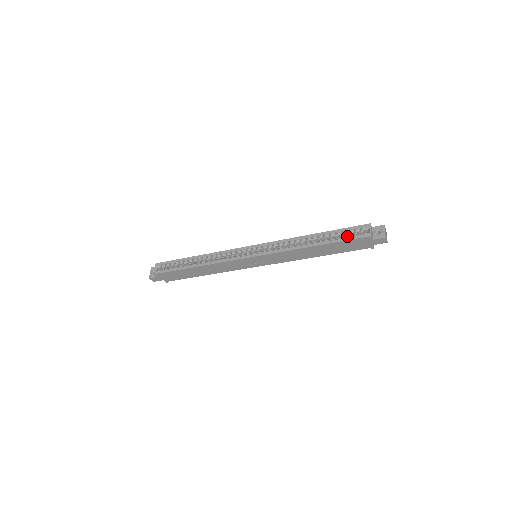
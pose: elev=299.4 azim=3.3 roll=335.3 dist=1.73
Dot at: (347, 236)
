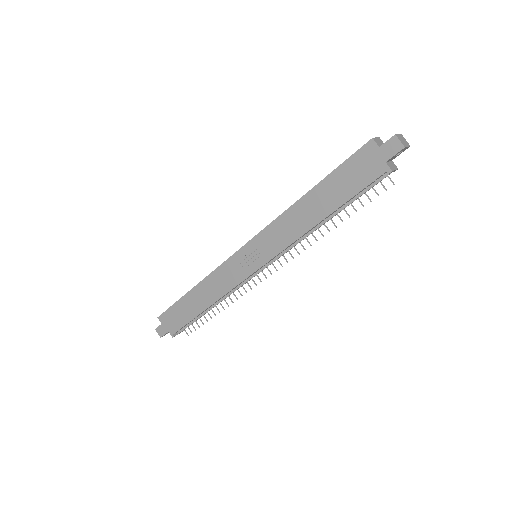
Dot at: (346, 161)
